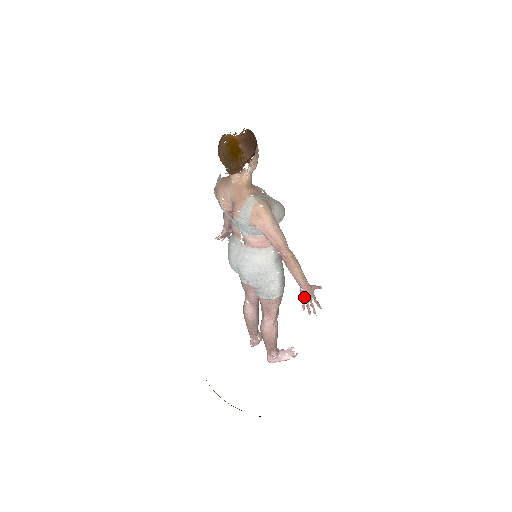
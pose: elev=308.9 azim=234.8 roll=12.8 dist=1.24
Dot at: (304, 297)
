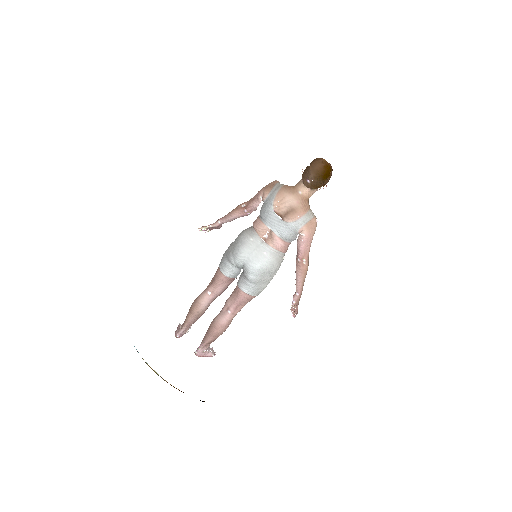
Dot at: (295, 301)
